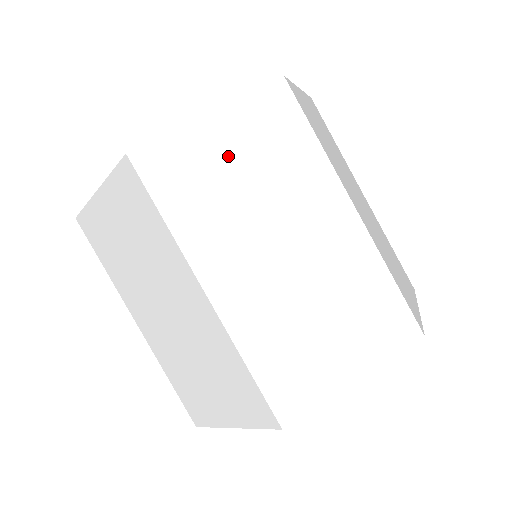
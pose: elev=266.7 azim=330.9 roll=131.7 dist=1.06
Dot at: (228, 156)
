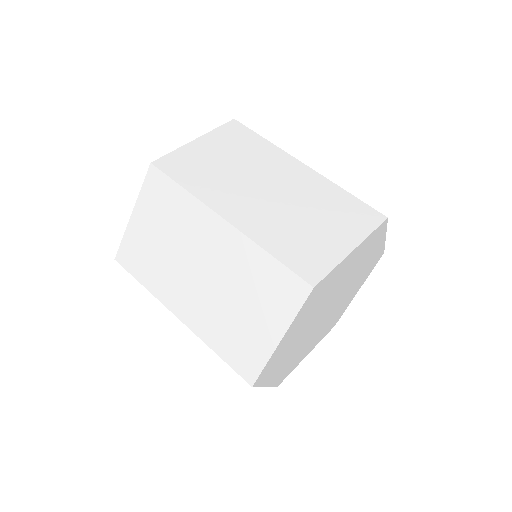
Dot at: (214, 154)
